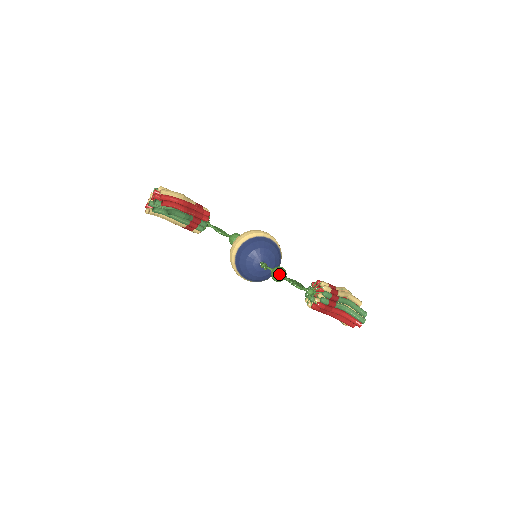
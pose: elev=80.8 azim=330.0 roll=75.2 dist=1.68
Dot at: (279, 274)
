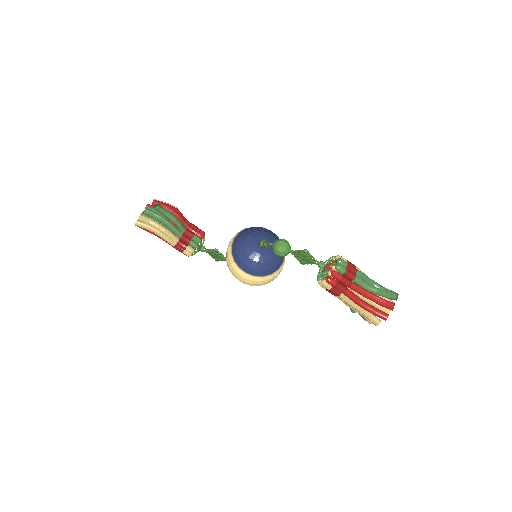
Dot at: (282, 242)
